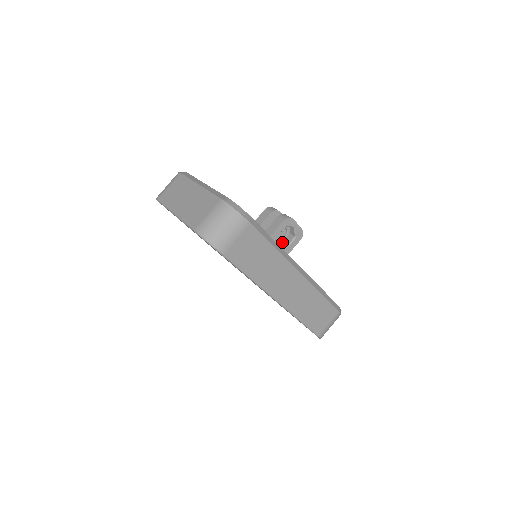
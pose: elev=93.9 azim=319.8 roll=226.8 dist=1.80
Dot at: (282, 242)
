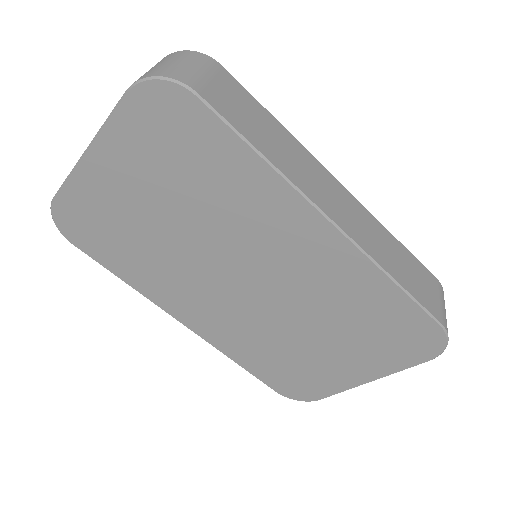
Dot at: occluded
